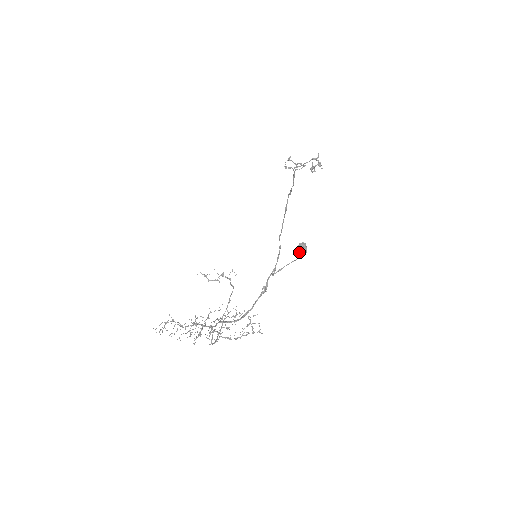
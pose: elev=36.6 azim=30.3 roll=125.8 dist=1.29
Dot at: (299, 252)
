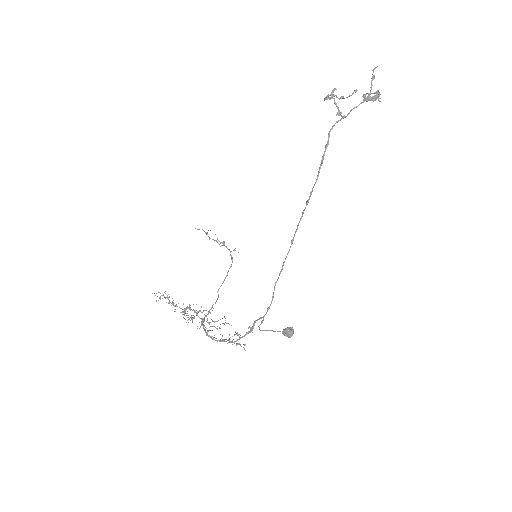
Dot at: (284, 335)
